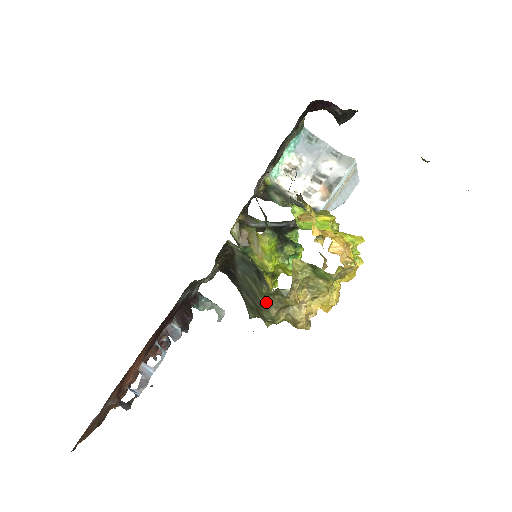
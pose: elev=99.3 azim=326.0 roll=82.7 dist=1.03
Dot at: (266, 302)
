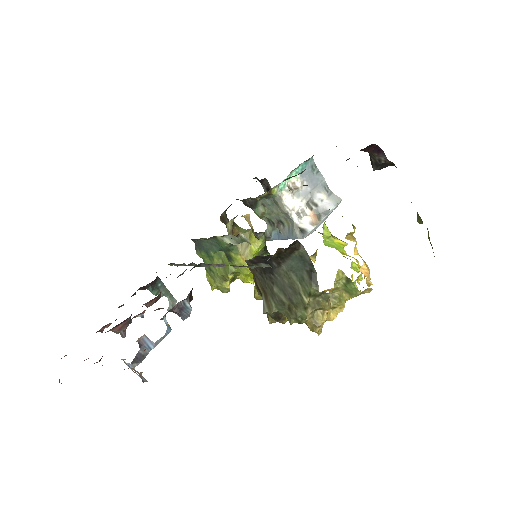
Dot at: (308, 301)
